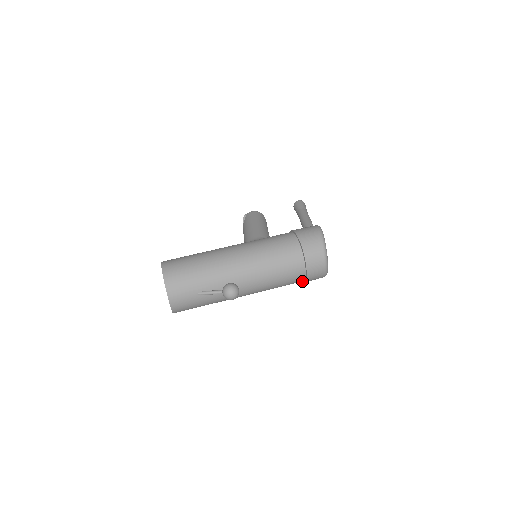
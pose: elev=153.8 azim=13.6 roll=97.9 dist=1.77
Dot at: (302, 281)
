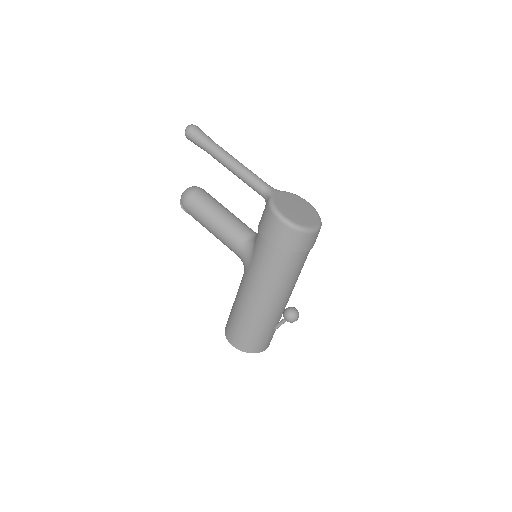
Dot at: occluded
